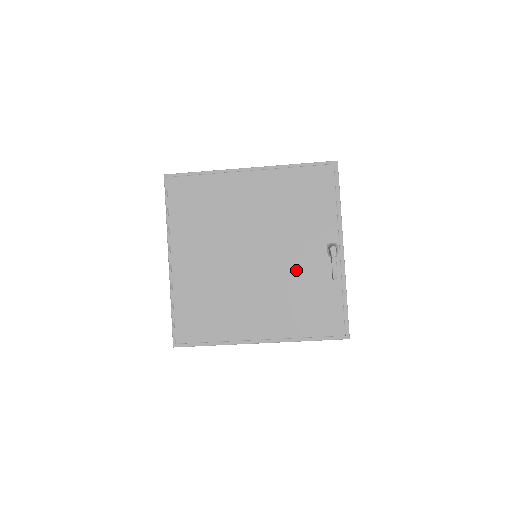
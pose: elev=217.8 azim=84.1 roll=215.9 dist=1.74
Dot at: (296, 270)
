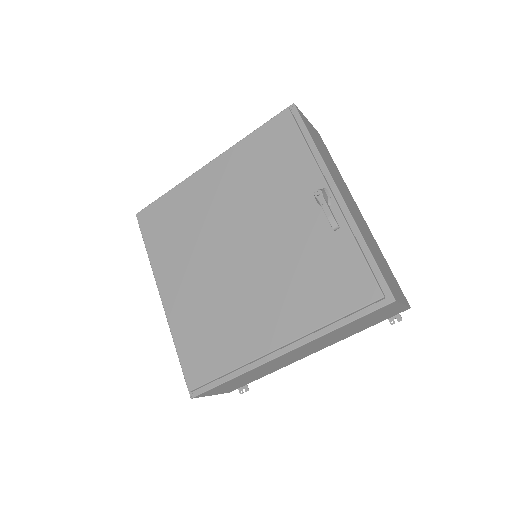
Dot at: (290, 243)
